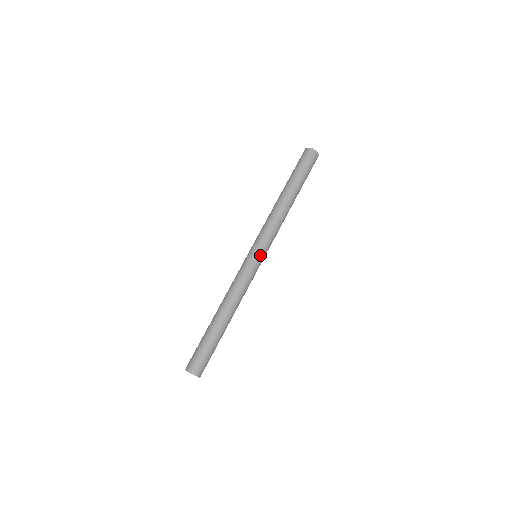
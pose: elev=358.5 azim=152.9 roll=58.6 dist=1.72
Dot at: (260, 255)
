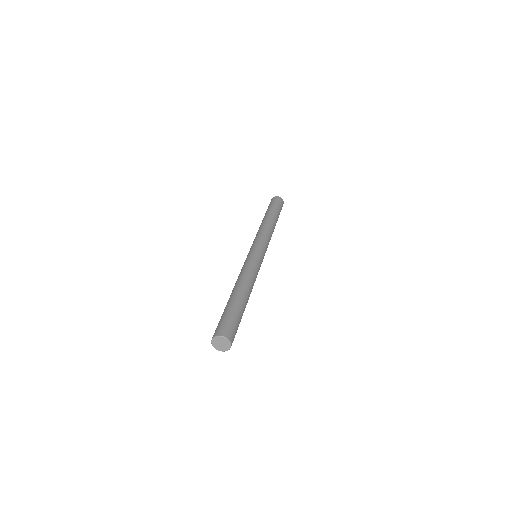
Dot at: occluded
